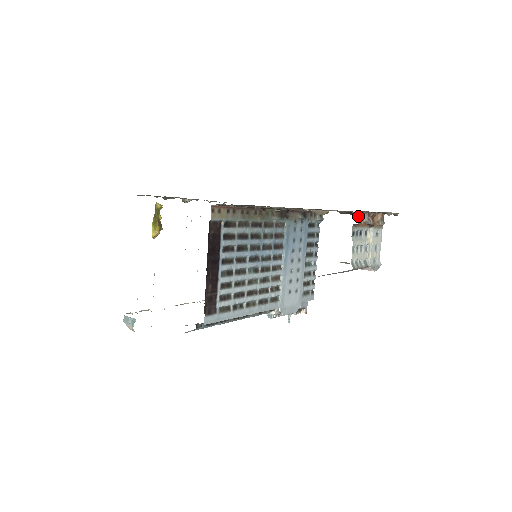
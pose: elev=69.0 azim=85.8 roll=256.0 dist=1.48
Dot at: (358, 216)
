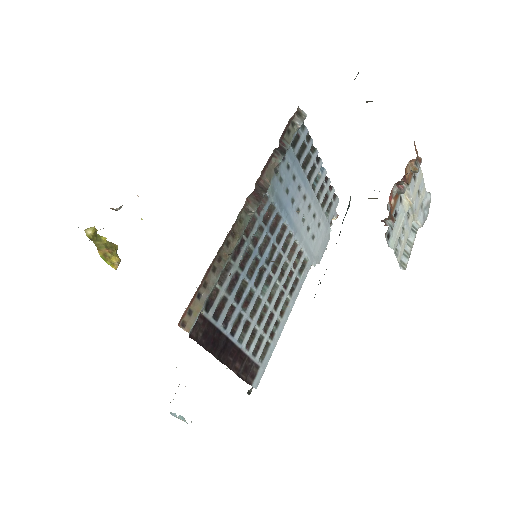
Dot at: (387, 218)
